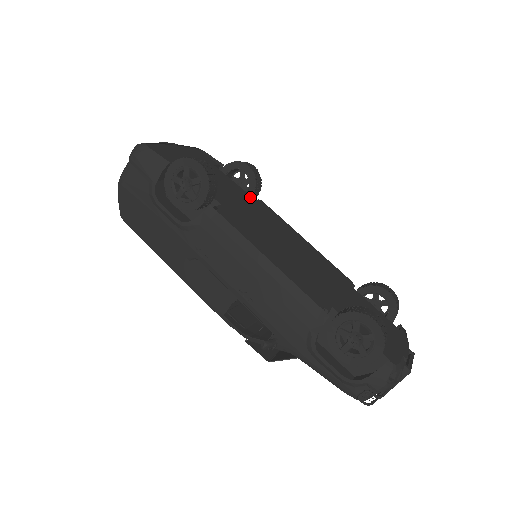
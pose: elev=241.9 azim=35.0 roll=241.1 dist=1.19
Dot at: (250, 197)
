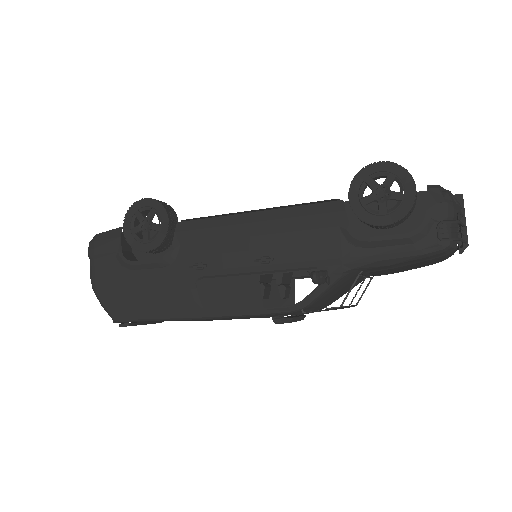
Dot at: occluded
